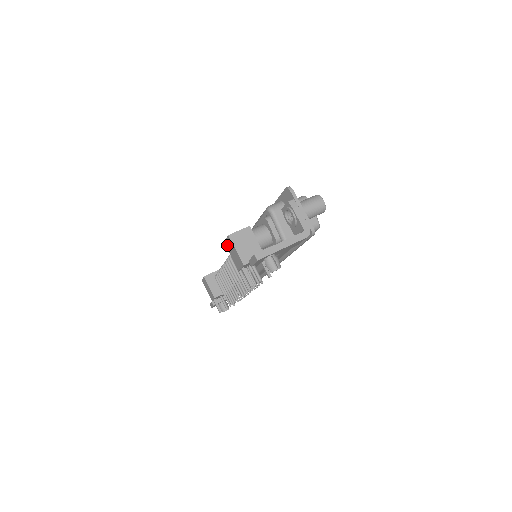
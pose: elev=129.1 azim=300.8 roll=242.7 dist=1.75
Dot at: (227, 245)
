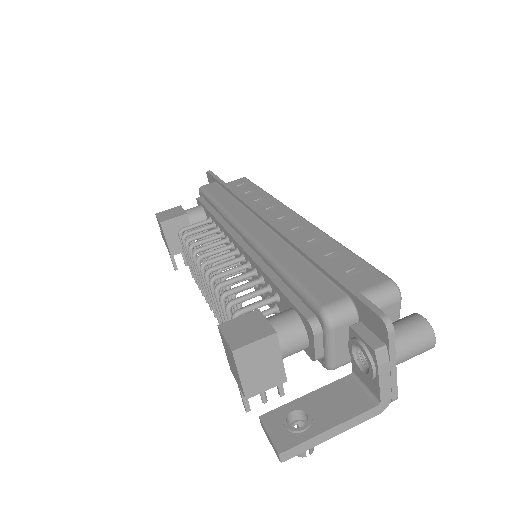
Dot at: (222, 339)
